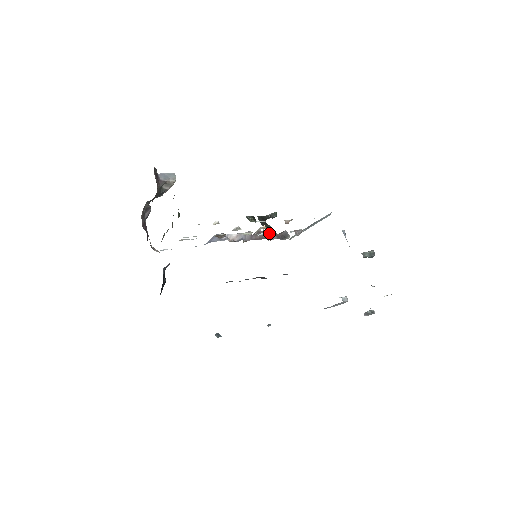
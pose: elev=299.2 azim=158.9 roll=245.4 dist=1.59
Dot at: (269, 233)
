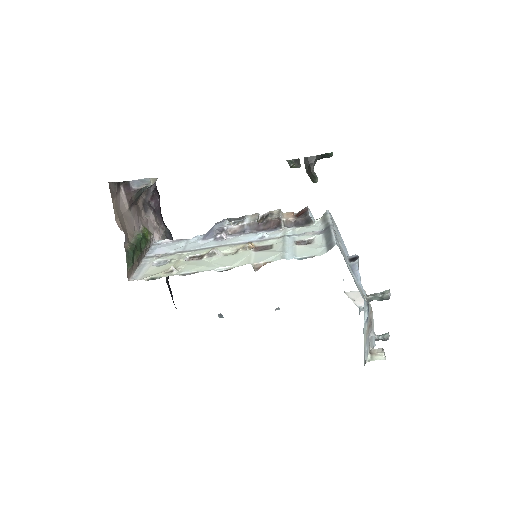
Dot at: (283, 220)
